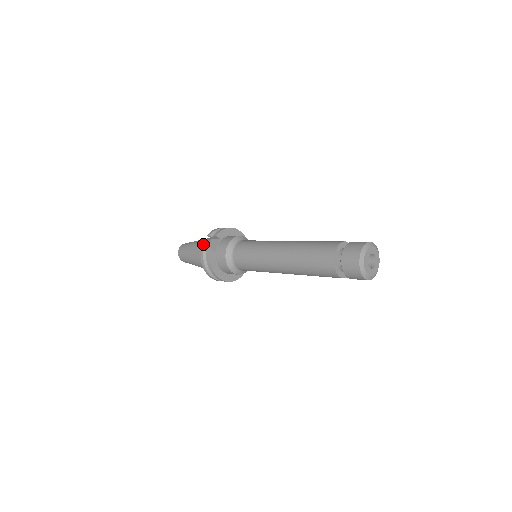
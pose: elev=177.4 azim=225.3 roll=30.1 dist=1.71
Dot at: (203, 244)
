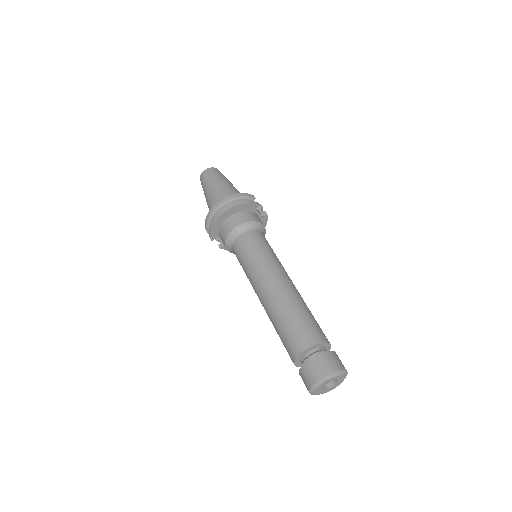
Dot at: occluded
